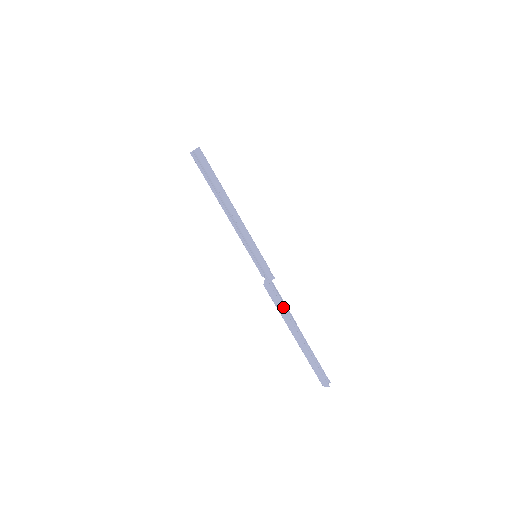
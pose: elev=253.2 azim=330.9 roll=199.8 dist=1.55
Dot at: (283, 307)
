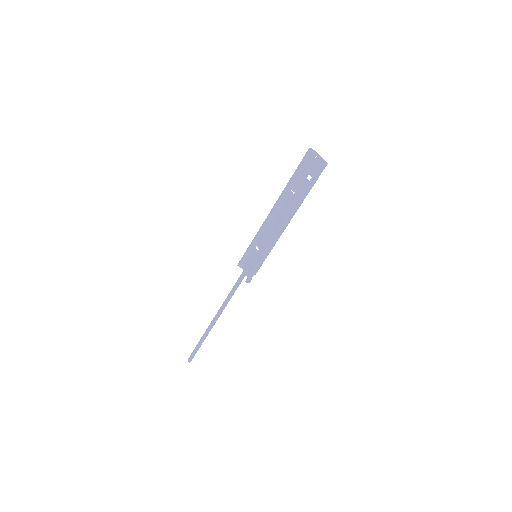
Dot at: occluded
